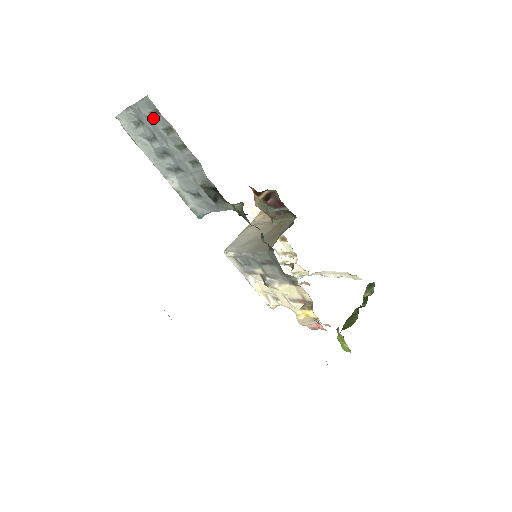
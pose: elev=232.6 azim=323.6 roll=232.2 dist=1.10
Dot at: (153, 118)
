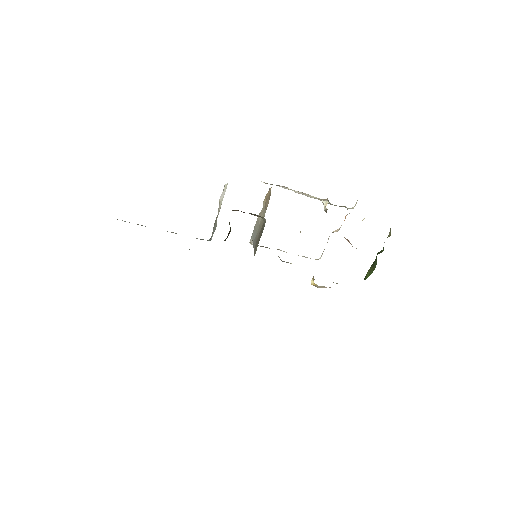
Dot at: occluded
